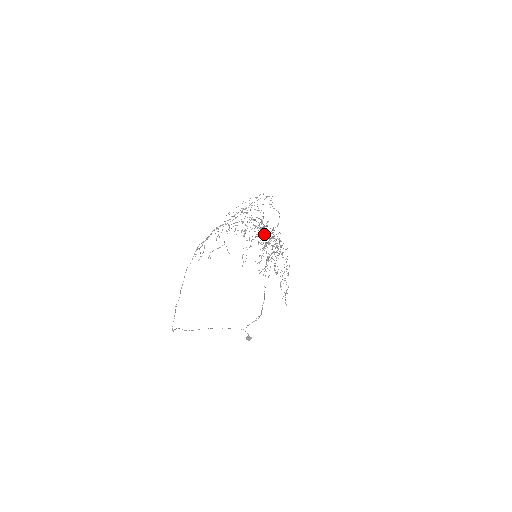
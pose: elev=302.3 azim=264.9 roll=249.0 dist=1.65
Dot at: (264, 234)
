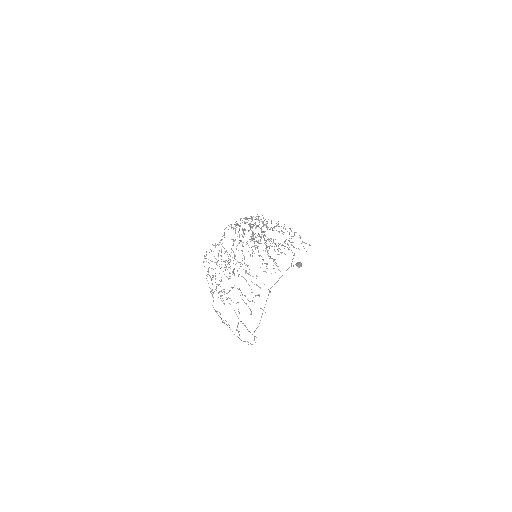
Dot at: occluded
